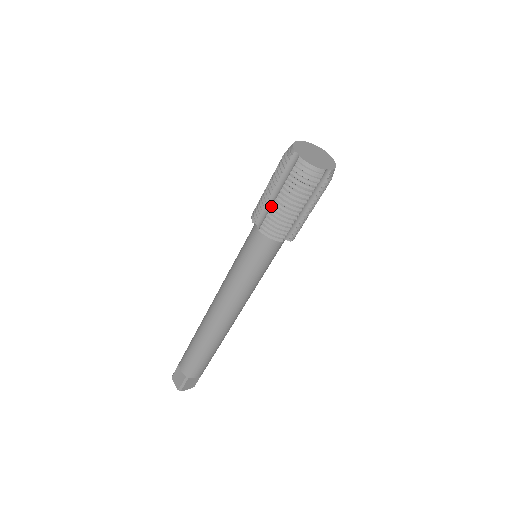
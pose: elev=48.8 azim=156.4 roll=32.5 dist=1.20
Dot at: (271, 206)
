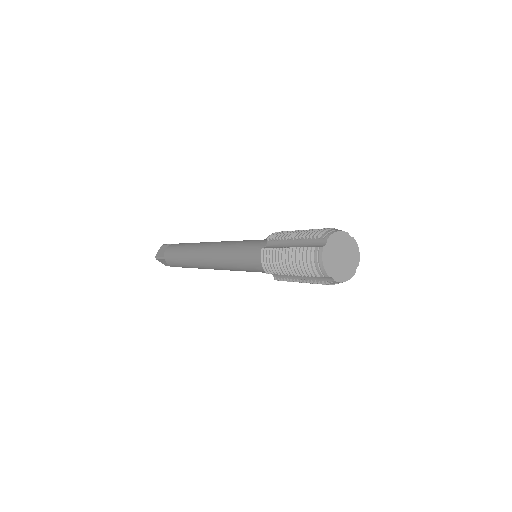
Dot at: (291, 277)
